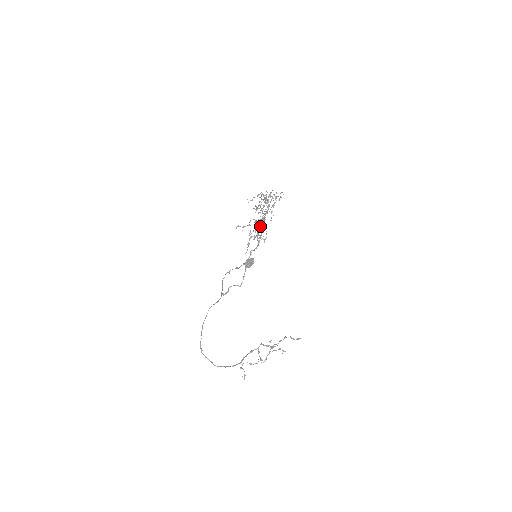
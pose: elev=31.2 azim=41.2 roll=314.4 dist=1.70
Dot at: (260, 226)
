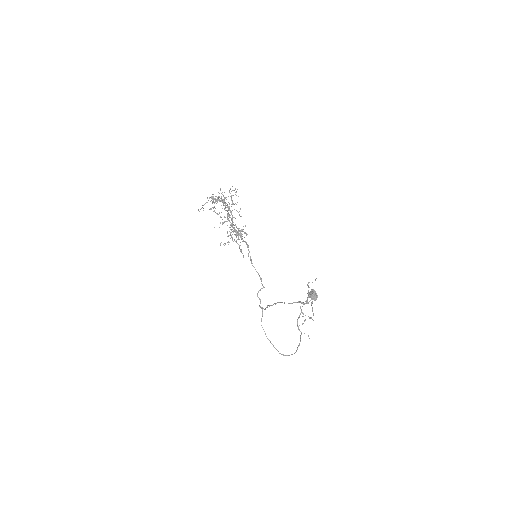
Dot at: occluded
